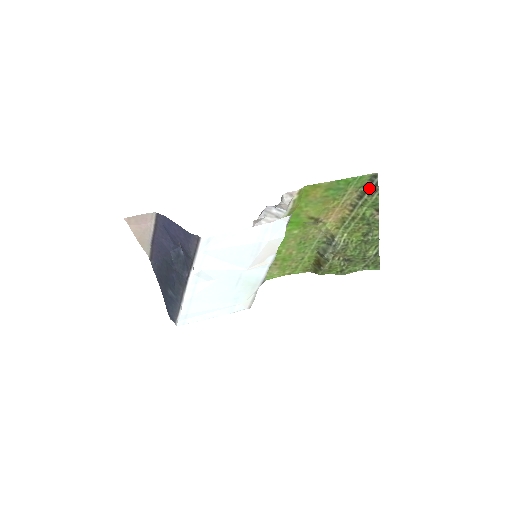
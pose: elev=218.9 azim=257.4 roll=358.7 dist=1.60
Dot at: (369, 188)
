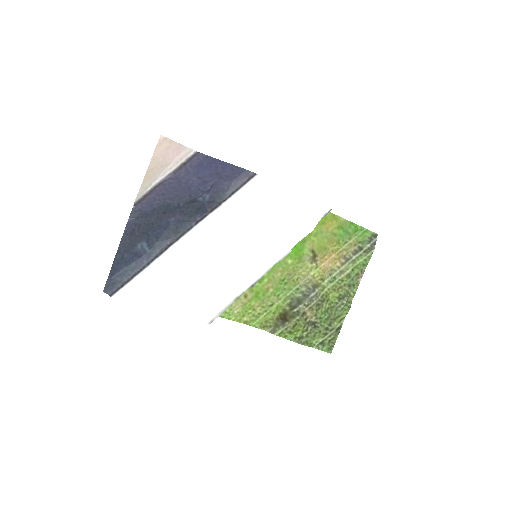
Dot at: (367, 245)
